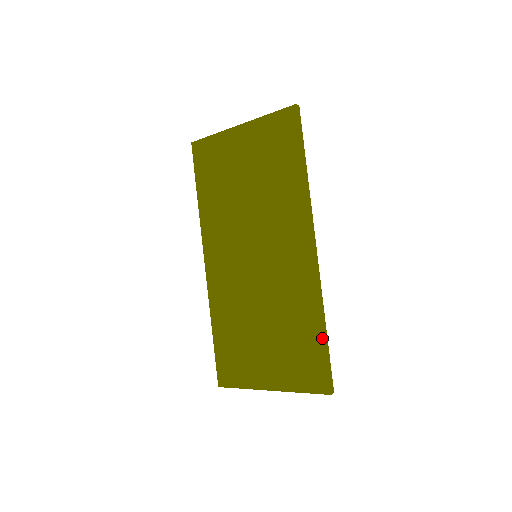
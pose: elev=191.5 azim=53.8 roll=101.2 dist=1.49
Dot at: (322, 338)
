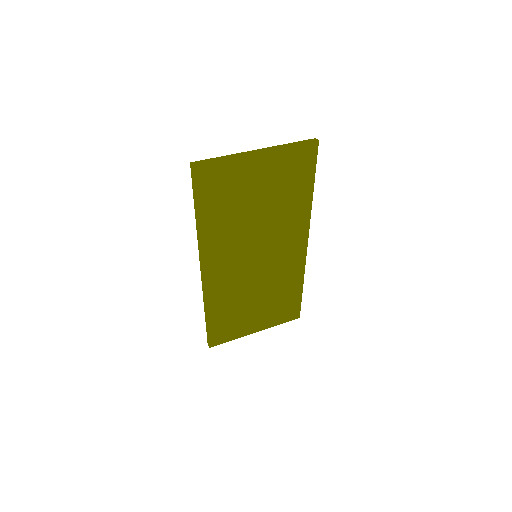
Dot at: (301, 293)
